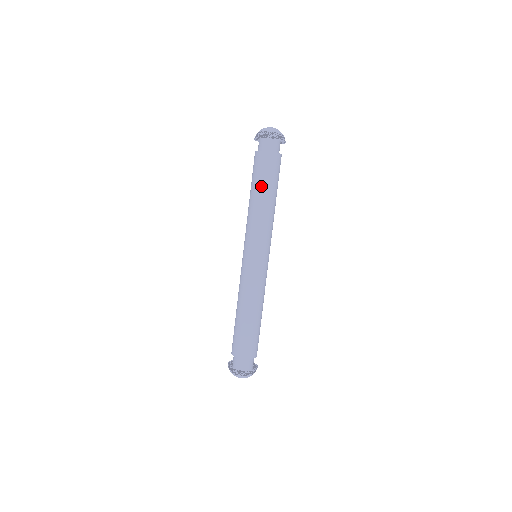
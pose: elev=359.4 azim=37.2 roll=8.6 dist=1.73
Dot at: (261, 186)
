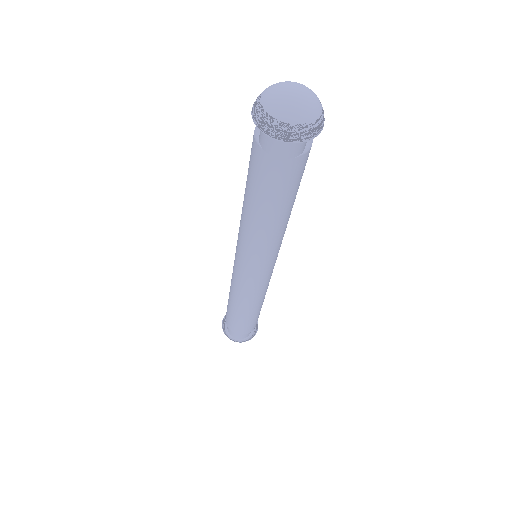
Dot at: (270, 206)
